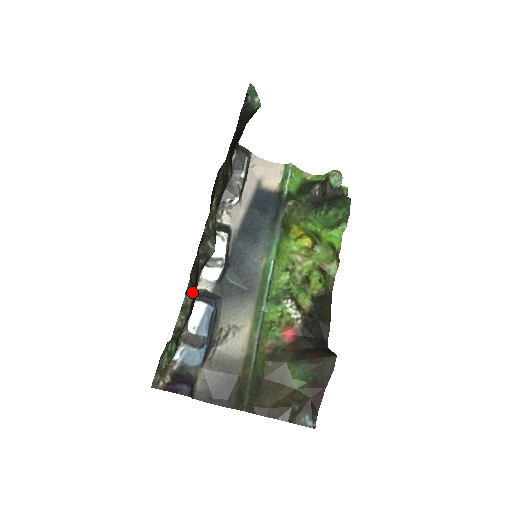
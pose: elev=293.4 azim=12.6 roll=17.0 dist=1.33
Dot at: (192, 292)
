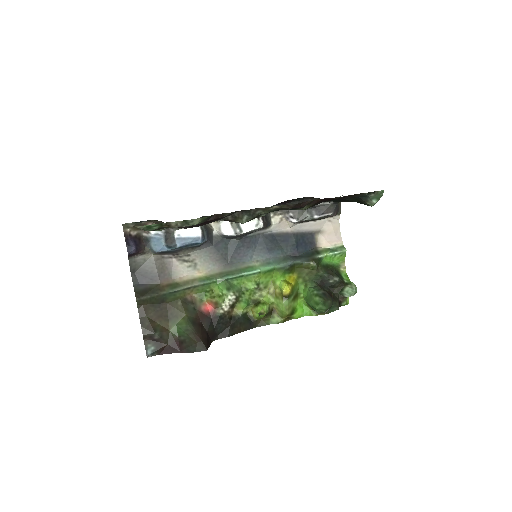
Dot at: (201, 222)
